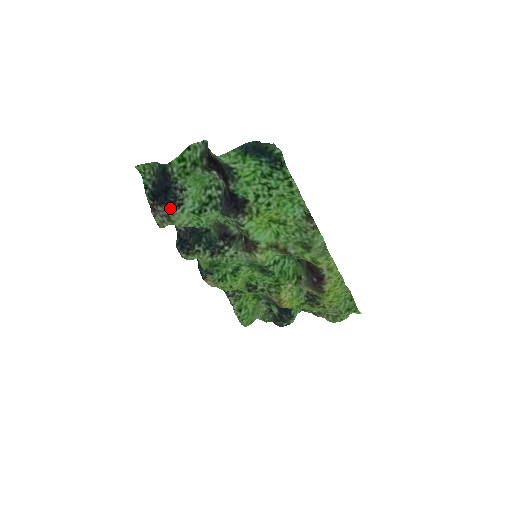
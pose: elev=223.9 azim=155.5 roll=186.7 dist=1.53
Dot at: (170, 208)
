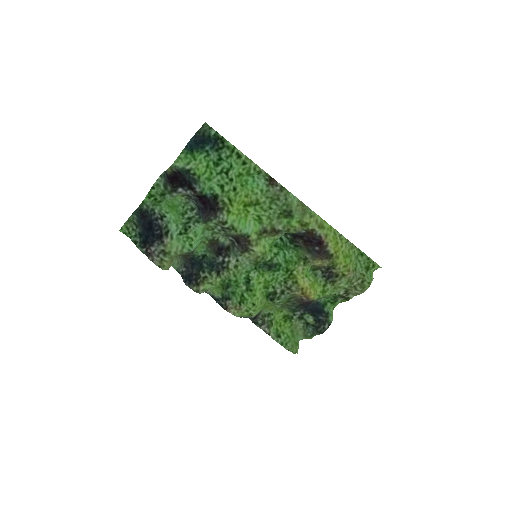
Dot at: (161, 242)
